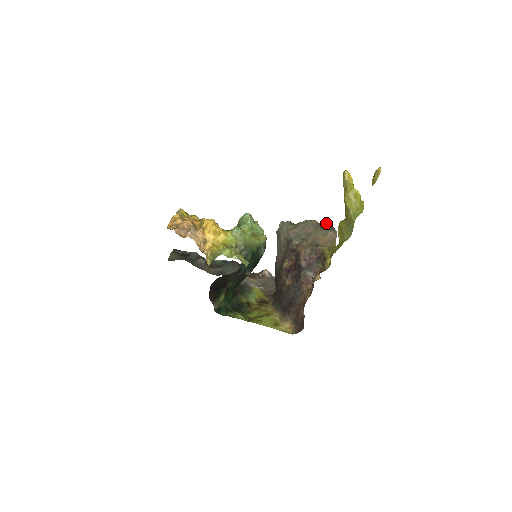
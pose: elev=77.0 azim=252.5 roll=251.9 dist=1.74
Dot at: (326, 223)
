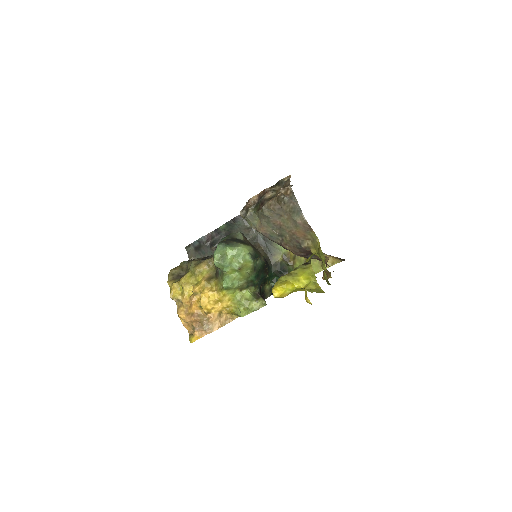
Dot at: (283, 200)
